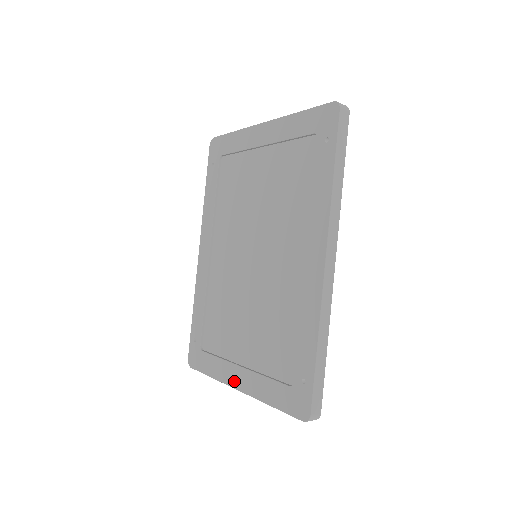
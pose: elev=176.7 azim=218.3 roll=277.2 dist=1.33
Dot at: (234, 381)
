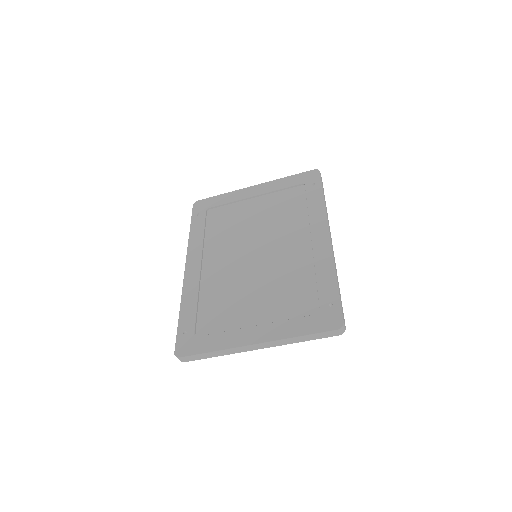
Dot at: (249, 339)
